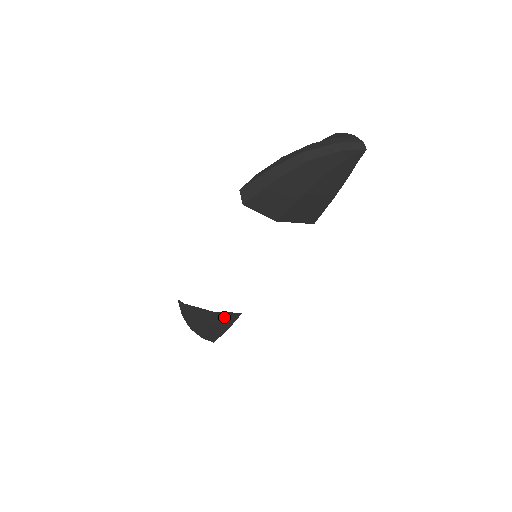
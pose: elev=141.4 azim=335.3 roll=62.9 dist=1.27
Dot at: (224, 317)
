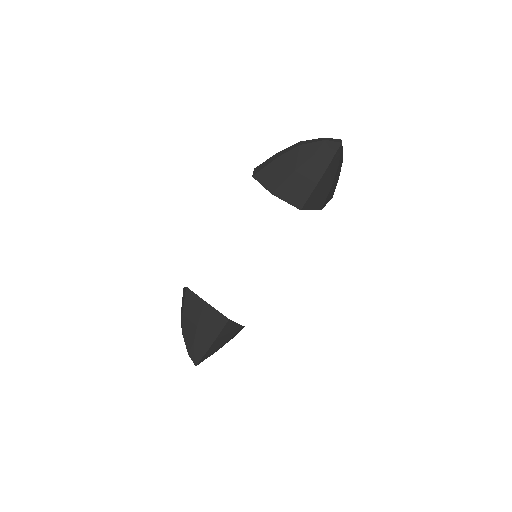
Dot at: (213, 318)
